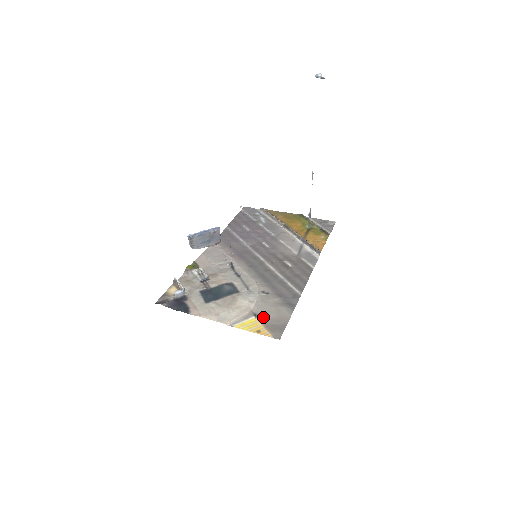
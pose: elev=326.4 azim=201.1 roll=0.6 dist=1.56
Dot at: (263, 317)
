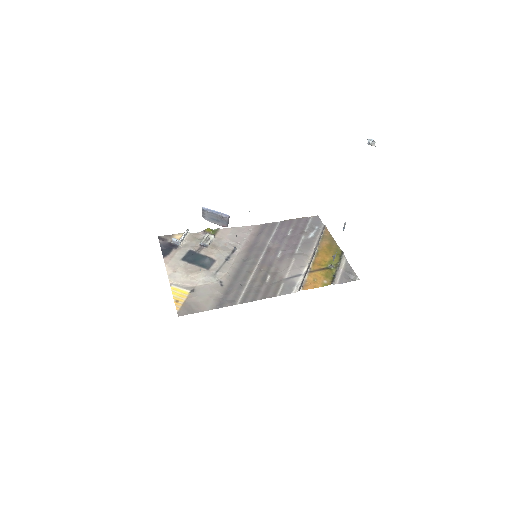
Dot at: (193, 296)
